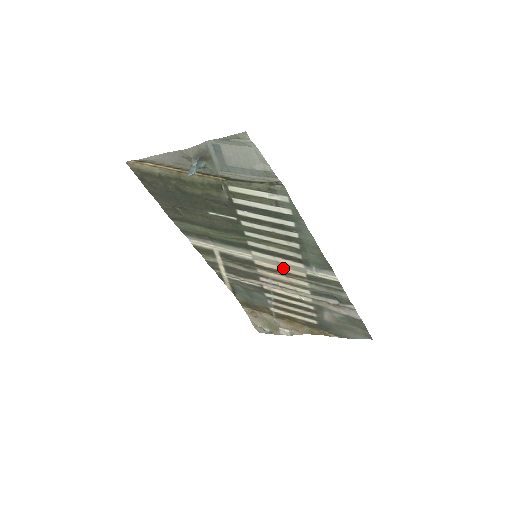
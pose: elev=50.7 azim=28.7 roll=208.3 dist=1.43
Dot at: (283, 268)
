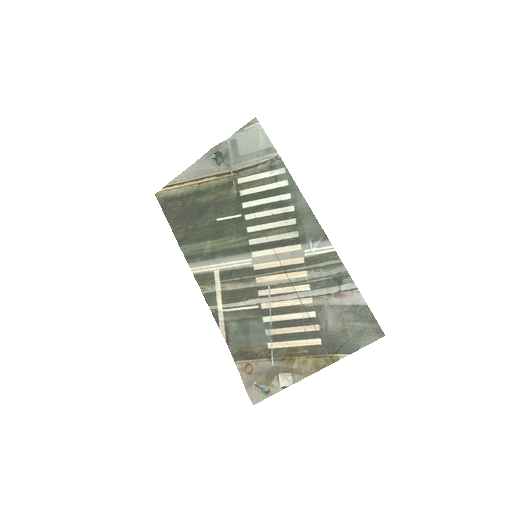
Dot at: (282, 261)
